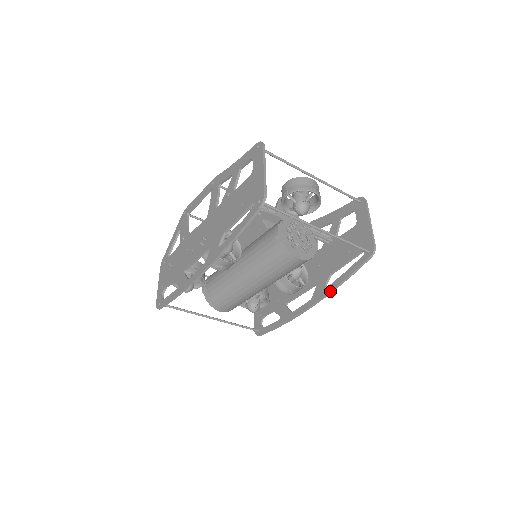
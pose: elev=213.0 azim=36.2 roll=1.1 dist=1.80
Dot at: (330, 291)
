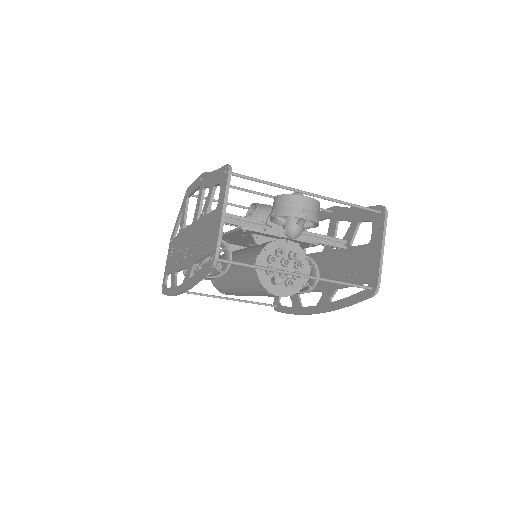
Dot at: (331, 309)
